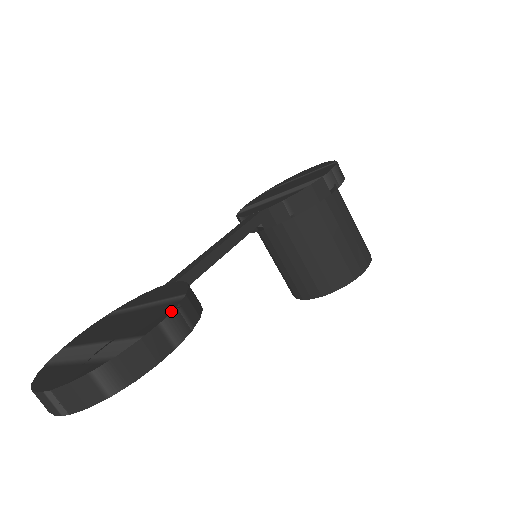
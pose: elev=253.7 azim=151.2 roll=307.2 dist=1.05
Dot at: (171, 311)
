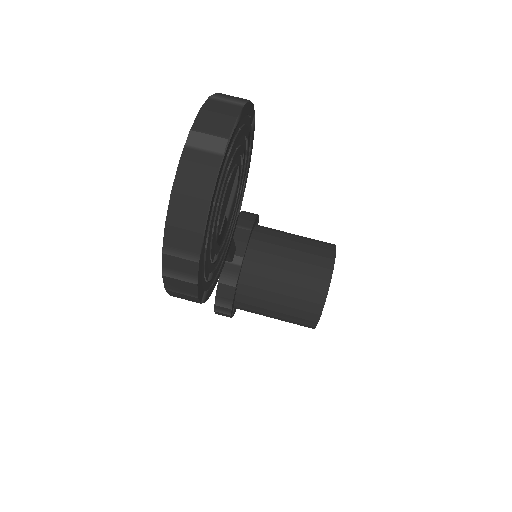
Dot at: occluded
